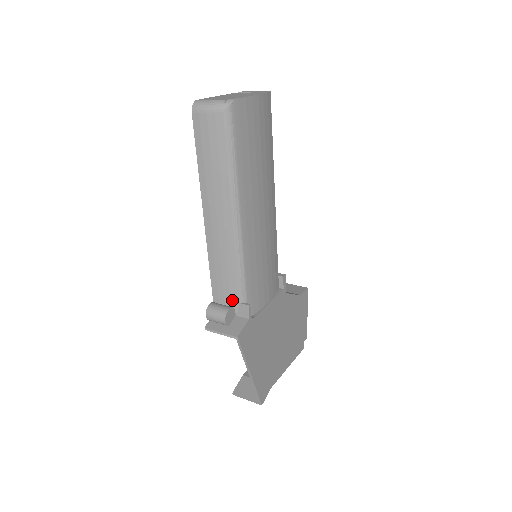
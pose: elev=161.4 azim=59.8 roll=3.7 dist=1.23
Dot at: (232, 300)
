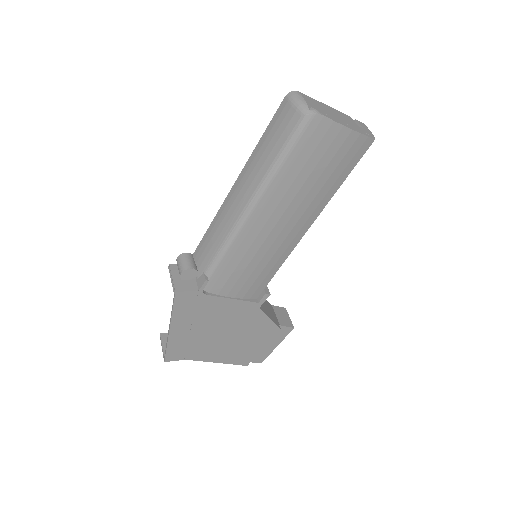
Dot at: (202, 265)
